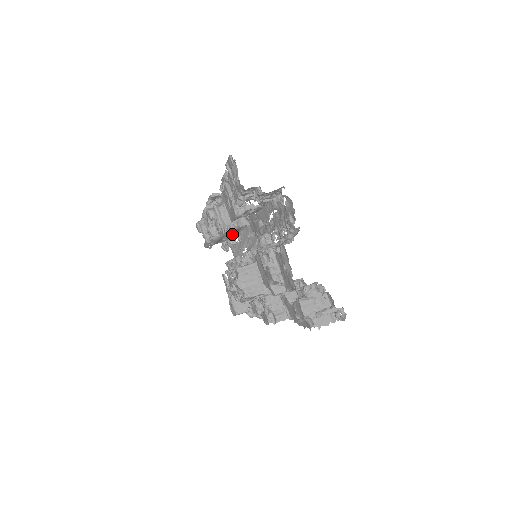
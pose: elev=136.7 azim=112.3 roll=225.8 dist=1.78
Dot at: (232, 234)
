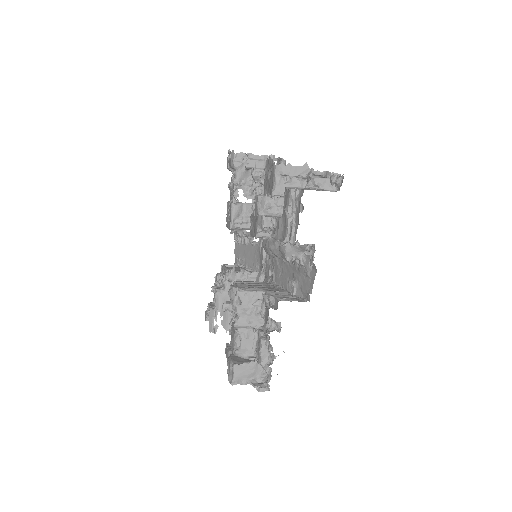
Dot at: occluded
